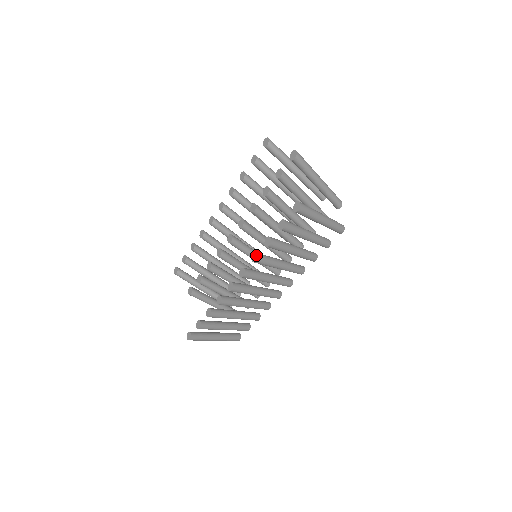
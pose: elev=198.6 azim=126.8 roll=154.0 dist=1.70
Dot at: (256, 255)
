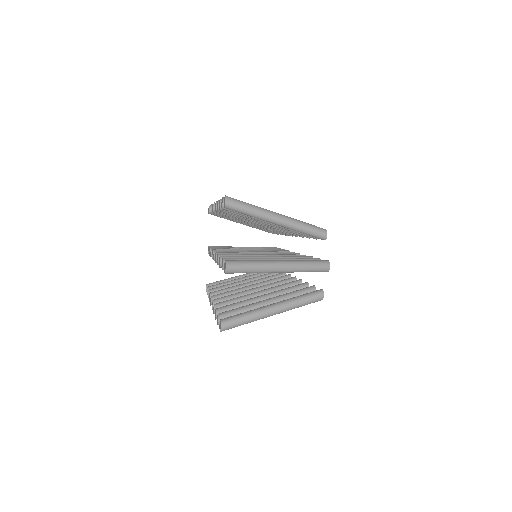
Dot at: (214, 310)
